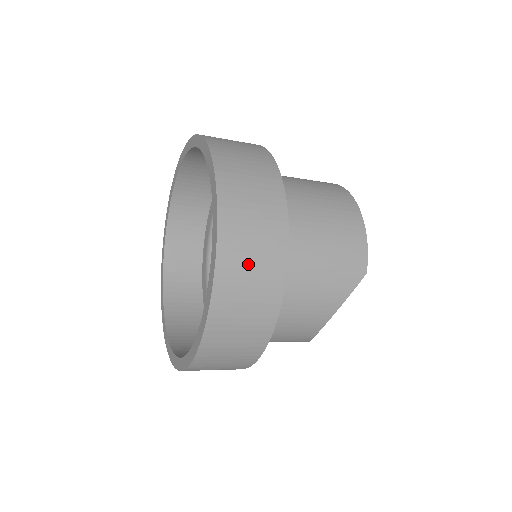
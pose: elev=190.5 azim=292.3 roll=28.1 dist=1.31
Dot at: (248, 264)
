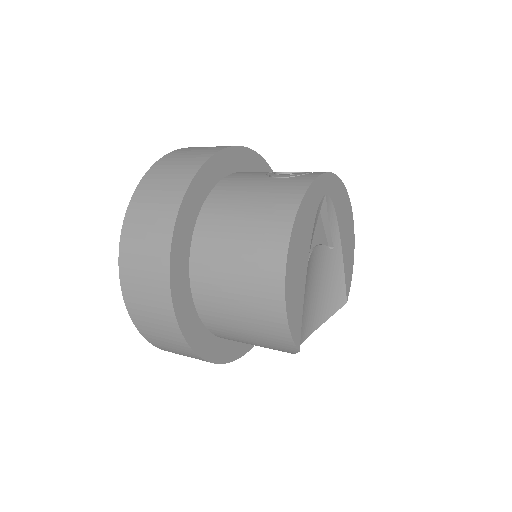
Dot at: (171, 349)
